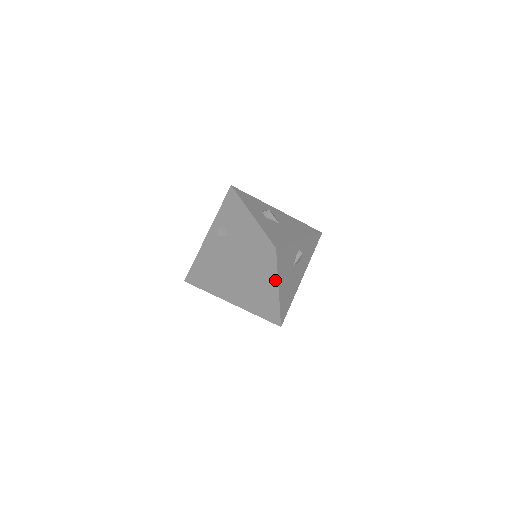
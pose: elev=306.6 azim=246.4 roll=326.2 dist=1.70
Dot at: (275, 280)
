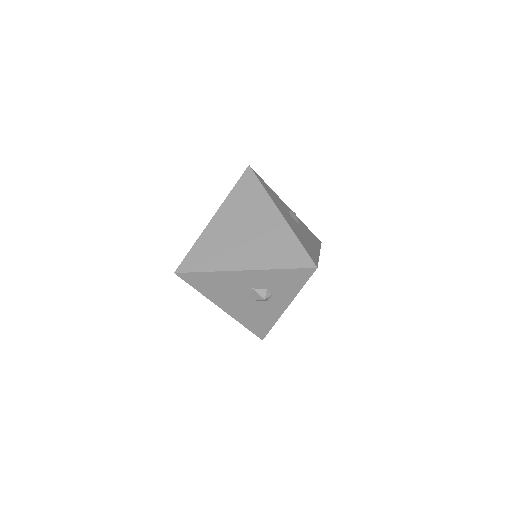
Dot at: (269, 201)
